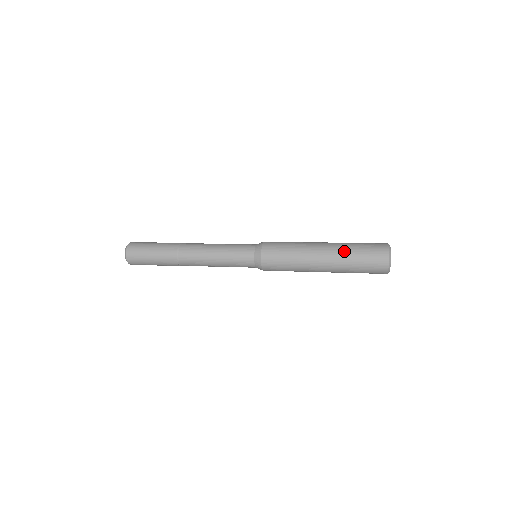
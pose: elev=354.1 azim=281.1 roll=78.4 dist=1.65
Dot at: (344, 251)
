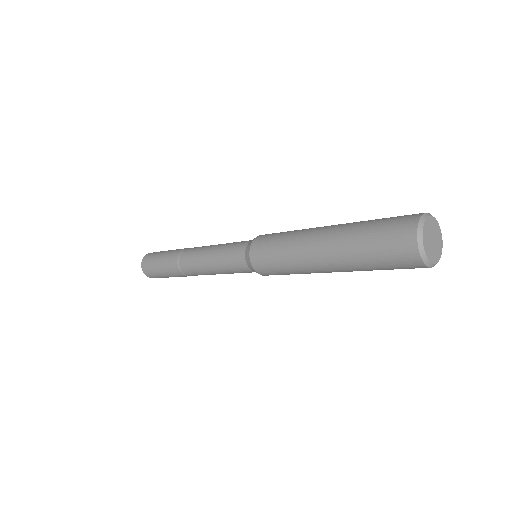
Dot at: (351, 228)
